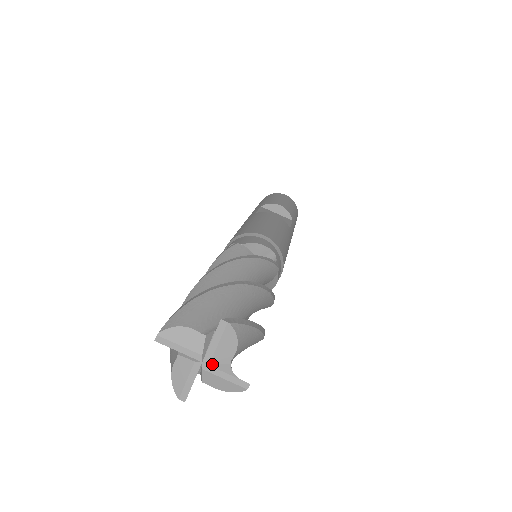
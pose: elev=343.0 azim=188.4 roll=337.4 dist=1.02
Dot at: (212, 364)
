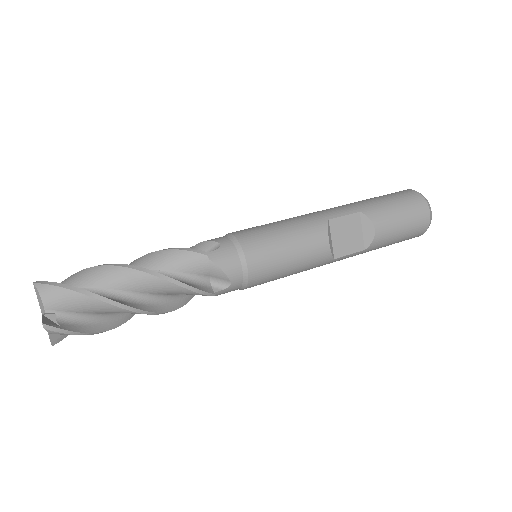
Dot at: occluded
